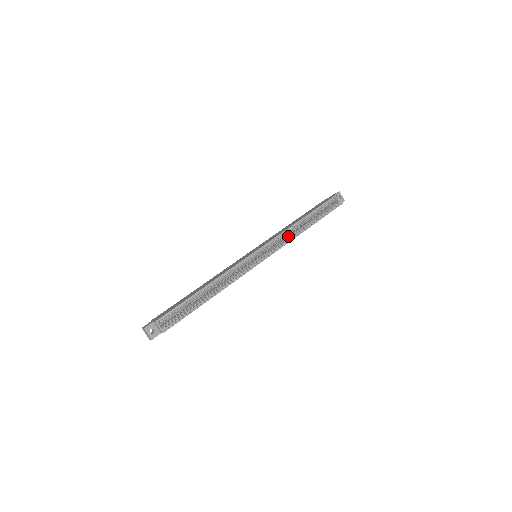
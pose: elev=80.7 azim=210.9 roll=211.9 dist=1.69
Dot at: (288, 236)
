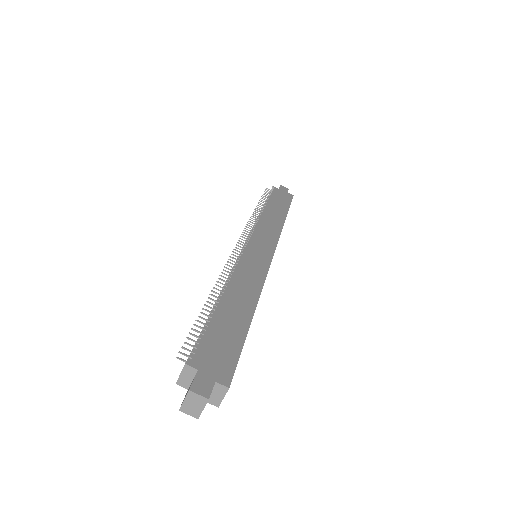
Dot at: occluded
